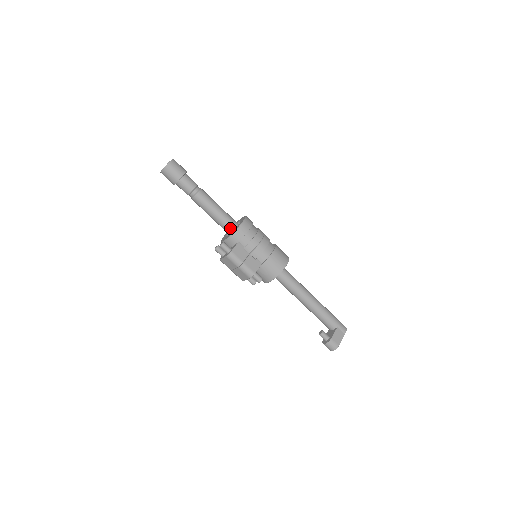
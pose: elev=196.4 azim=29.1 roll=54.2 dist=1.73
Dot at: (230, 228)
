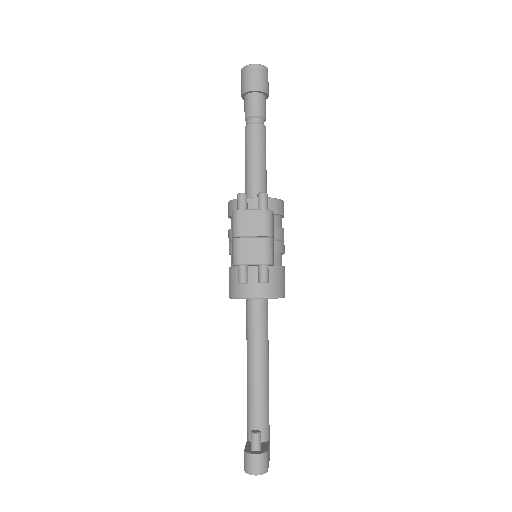
Dot at: occluded
